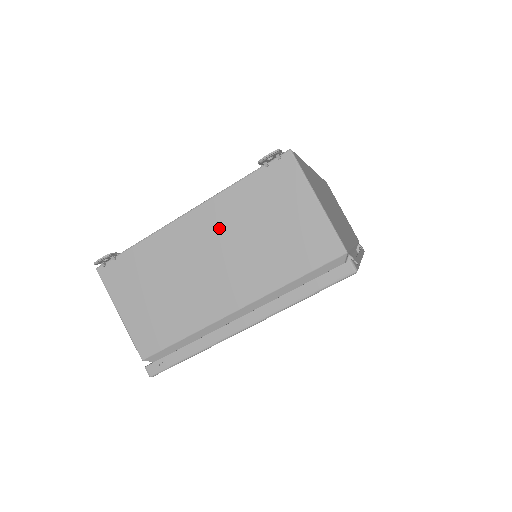
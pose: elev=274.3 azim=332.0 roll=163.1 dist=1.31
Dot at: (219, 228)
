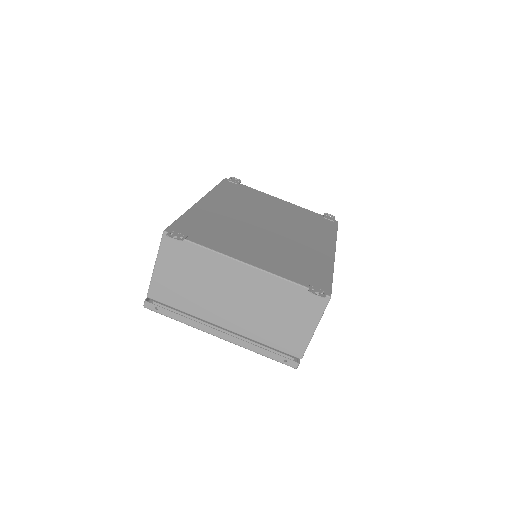
Dot at: (255, 289)
